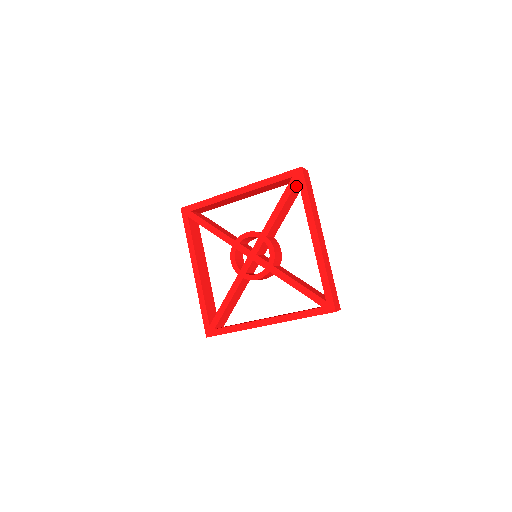
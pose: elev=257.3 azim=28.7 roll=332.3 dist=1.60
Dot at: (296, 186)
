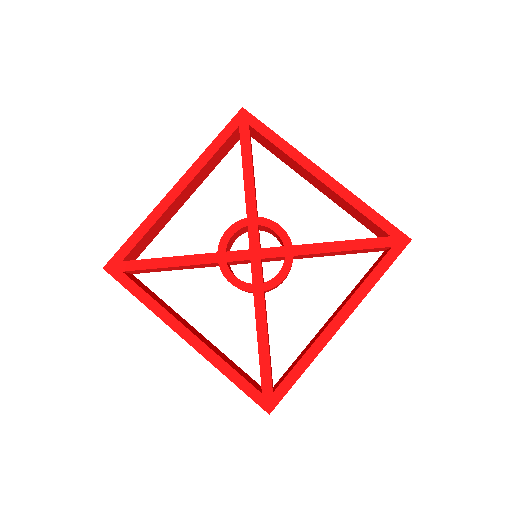
Dot at: (381, 248)
